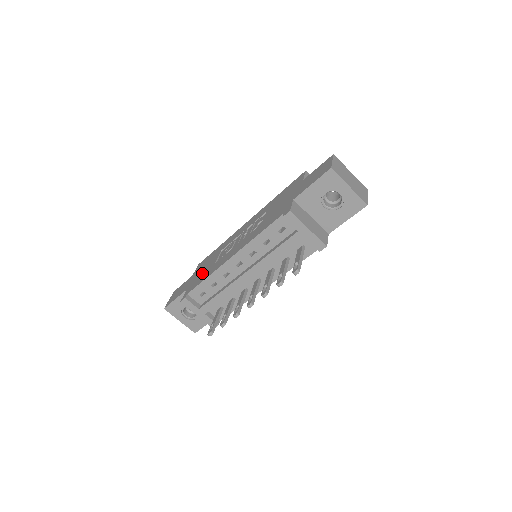
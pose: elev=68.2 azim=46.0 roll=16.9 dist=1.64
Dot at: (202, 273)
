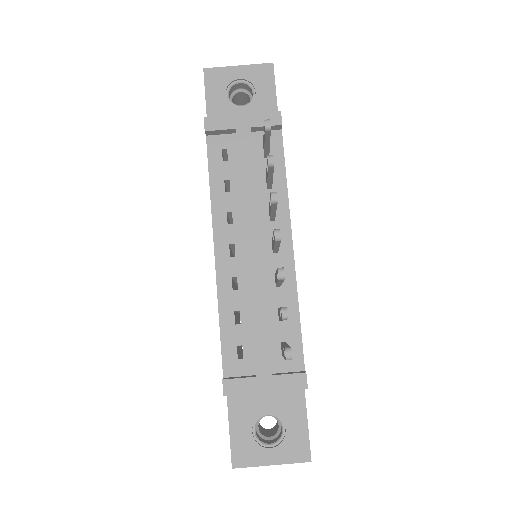
Dot at: occluded
